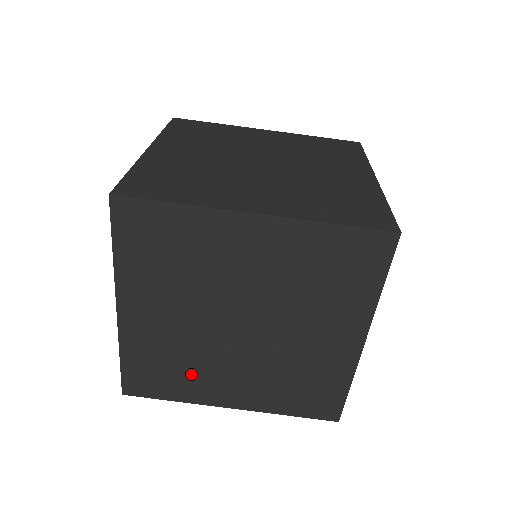
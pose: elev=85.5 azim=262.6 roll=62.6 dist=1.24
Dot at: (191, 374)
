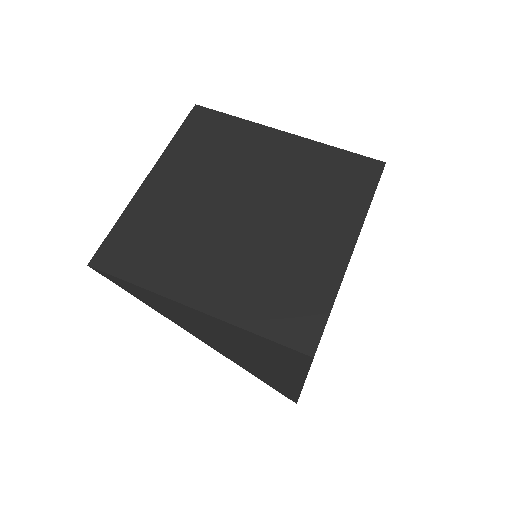
Dot at: (174, 254)
